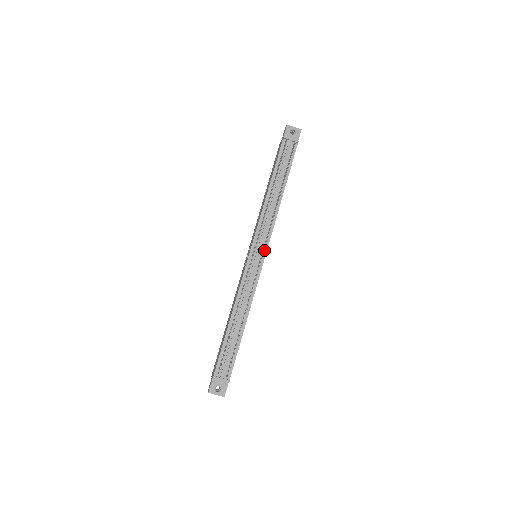
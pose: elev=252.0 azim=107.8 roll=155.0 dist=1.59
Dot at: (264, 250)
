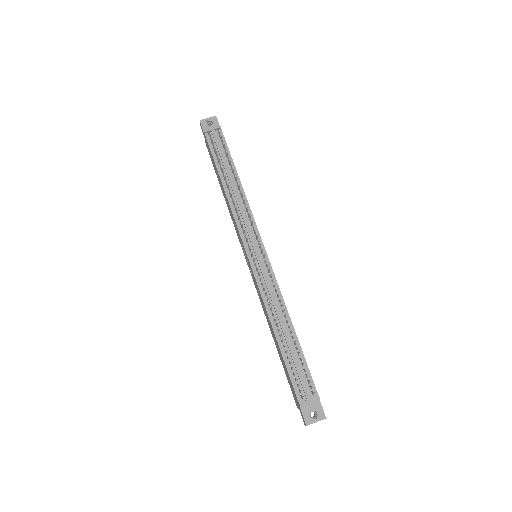
Dot at: (259, 243)
